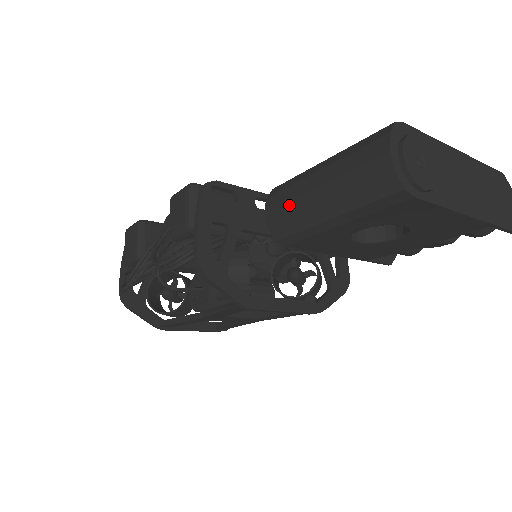
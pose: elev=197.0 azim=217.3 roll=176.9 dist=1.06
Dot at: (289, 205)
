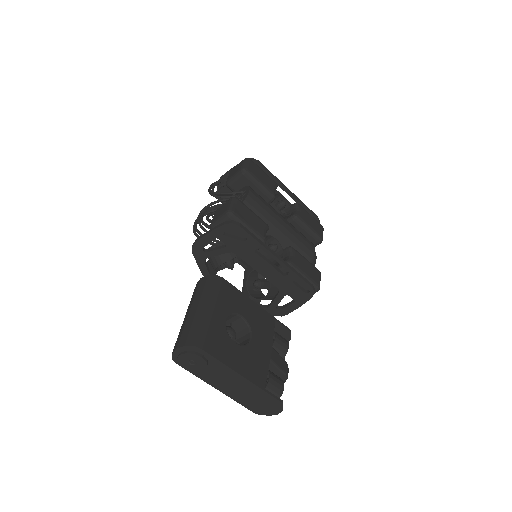
Dot at: (194, 294)
